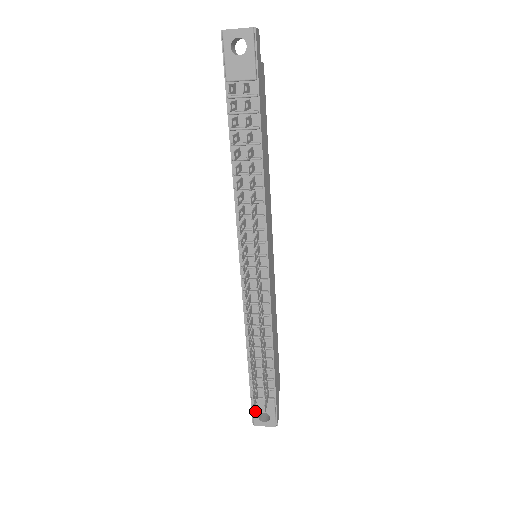
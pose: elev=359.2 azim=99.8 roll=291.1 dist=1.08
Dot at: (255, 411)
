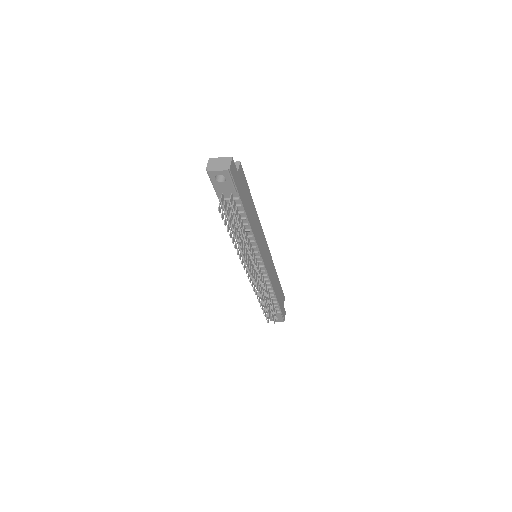
Dot at: (270, 316)
